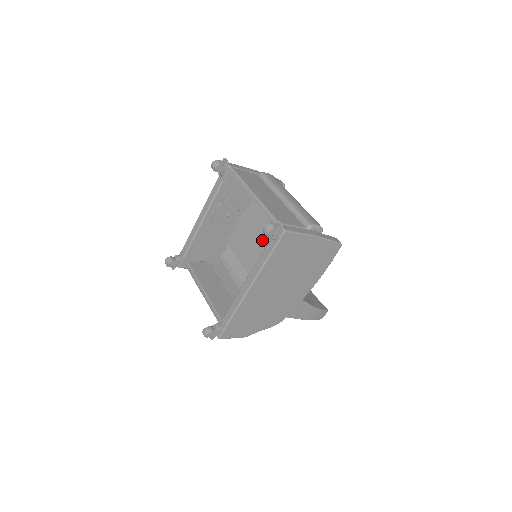
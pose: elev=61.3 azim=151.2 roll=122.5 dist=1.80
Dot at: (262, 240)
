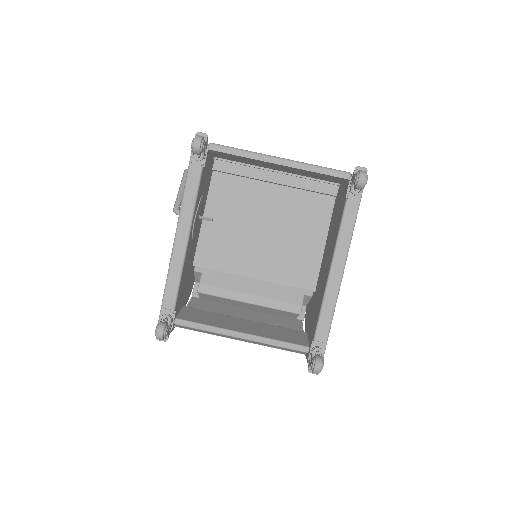
Dot at: (261, 230)
